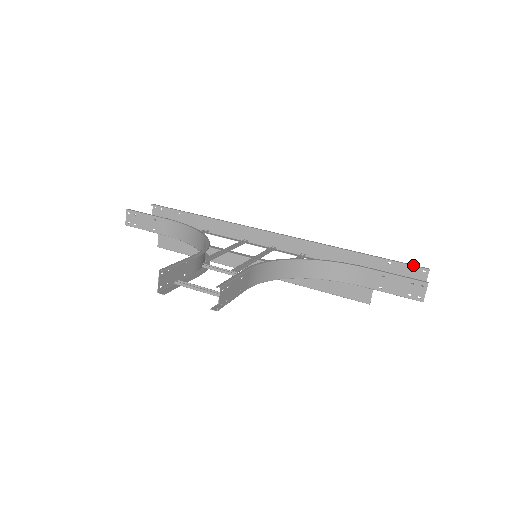
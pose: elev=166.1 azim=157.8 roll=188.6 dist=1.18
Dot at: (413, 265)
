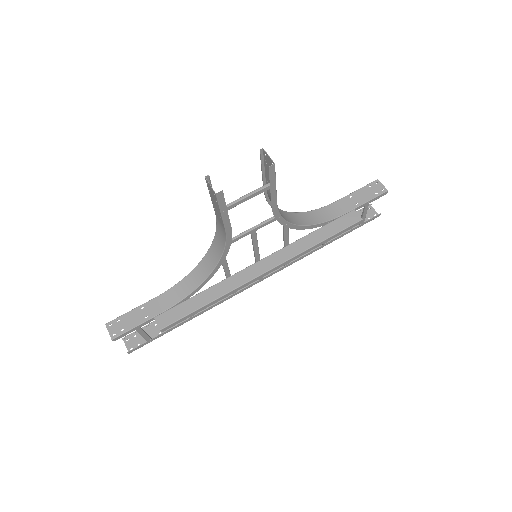
Dot at: occluded
